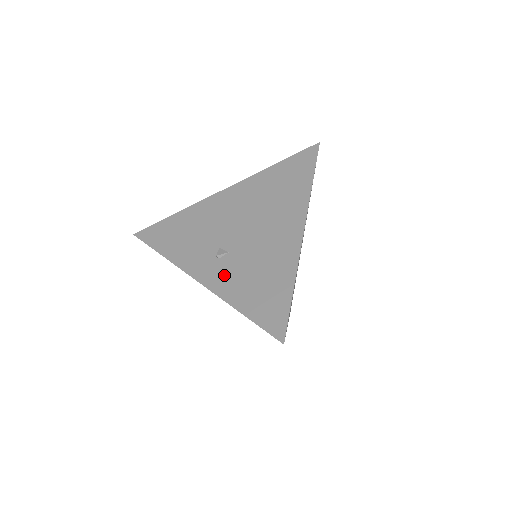
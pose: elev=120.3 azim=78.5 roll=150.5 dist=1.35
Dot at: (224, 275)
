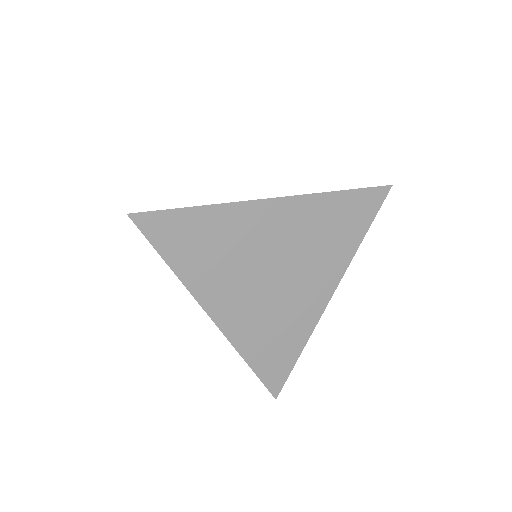
Dot at: occluded
